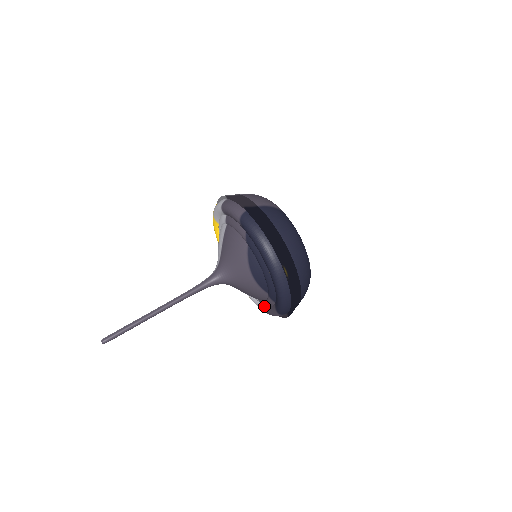
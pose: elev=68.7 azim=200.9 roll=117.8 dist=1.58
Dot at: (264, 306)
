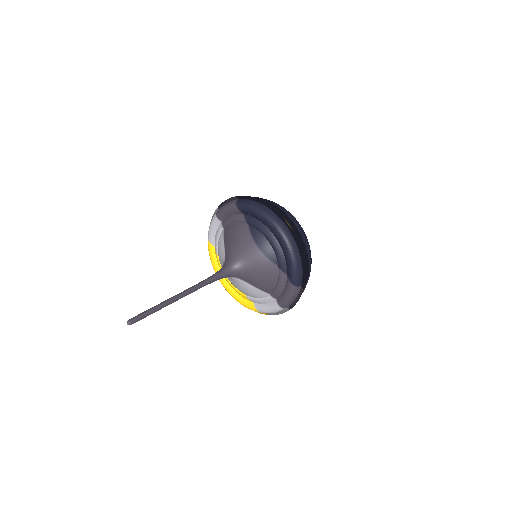
Dot at: (277, 300)
